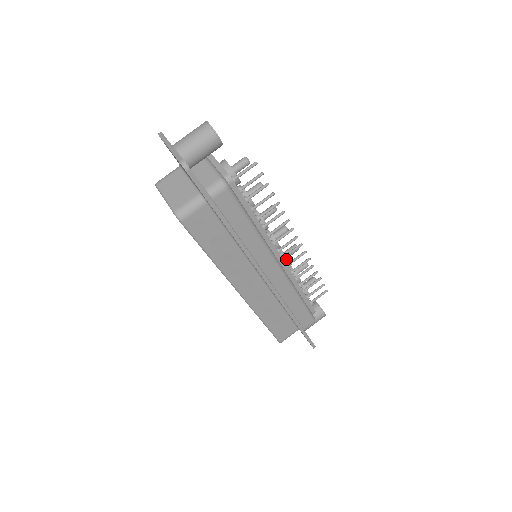
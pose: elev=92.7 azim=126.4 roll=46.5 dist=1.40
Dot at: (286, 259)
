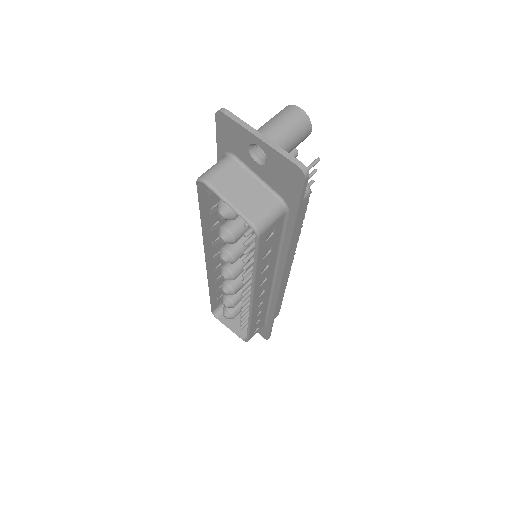
Dot at: occluded
